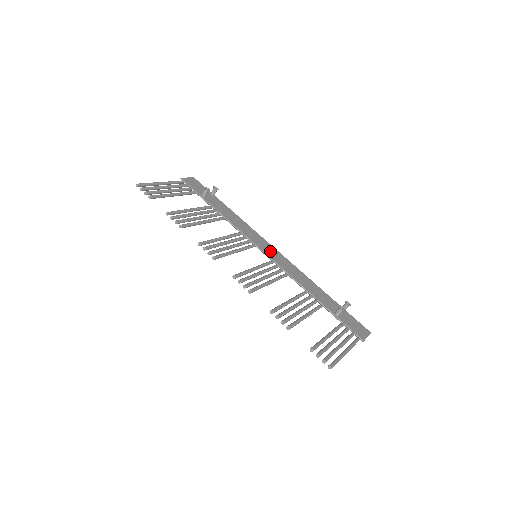
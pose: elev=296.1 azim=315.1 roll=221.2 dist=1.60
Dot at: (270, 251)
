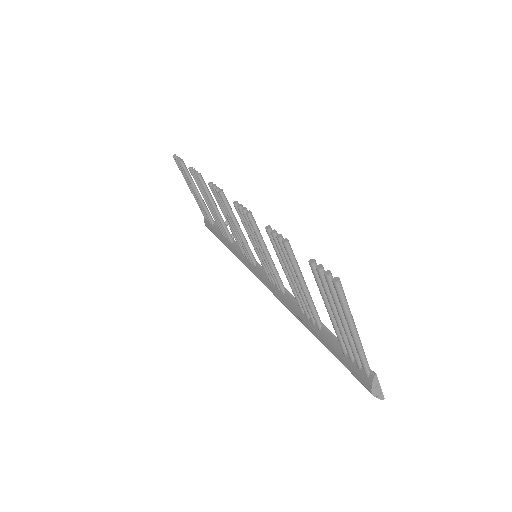
Dot at: occluded
